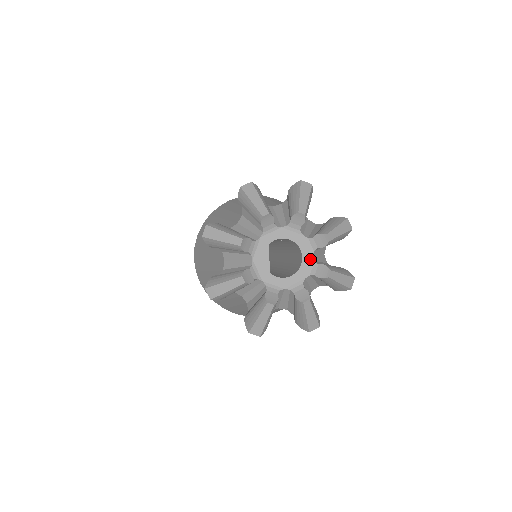
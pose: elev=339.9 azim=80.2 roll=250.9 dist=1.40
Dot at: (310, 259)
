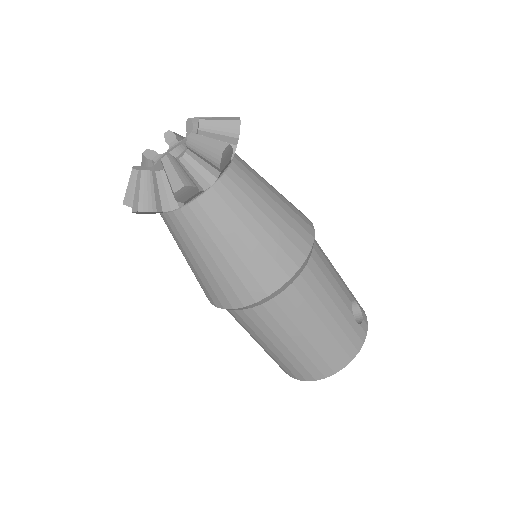
Dot at: occluded
